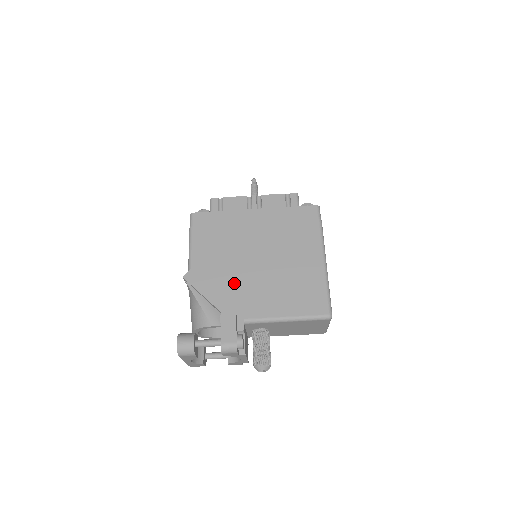
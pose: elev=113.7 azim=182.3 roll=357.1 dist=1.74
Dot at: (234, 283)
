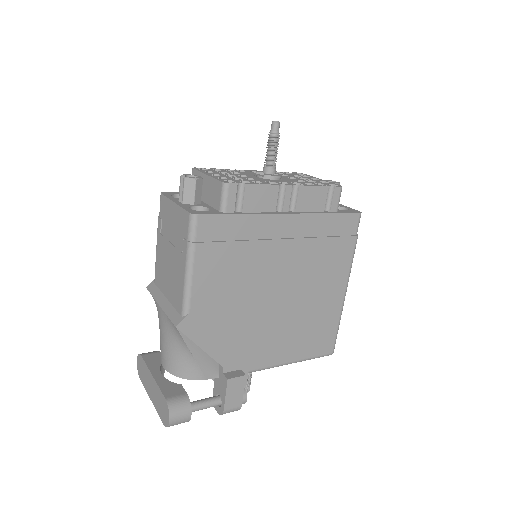
Dot at: (244, 329)
